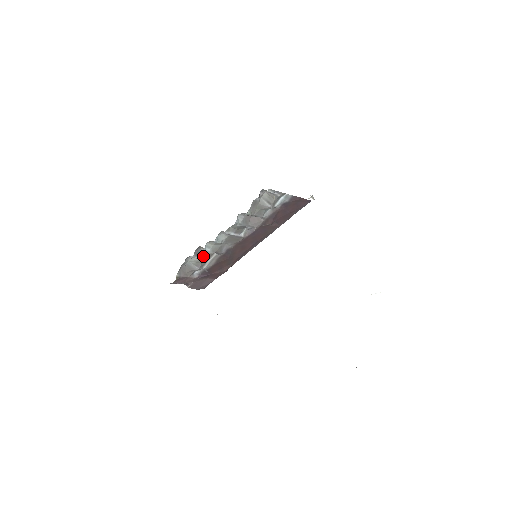
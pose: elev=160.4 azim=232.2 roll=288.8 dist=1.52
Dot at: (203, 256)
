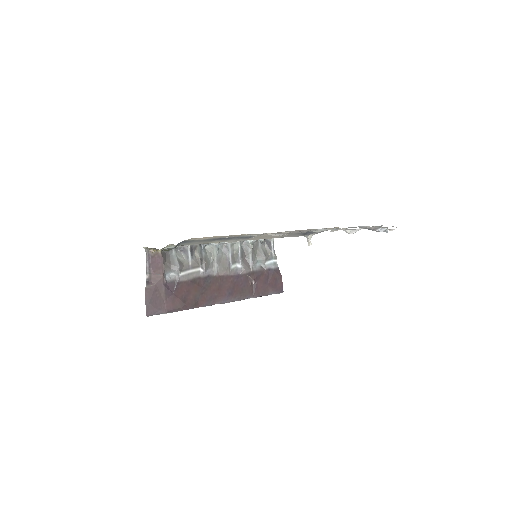
Dot at: (192, 258)
